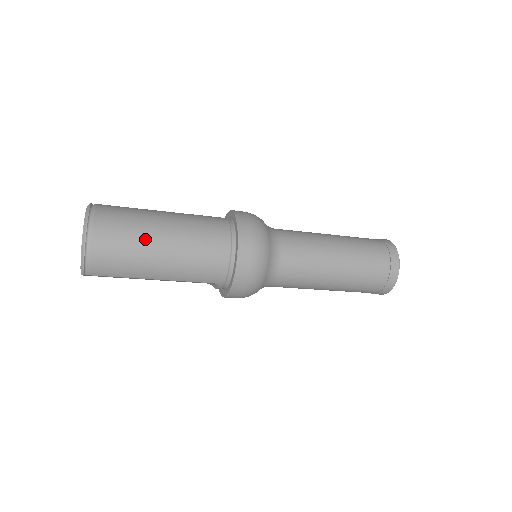
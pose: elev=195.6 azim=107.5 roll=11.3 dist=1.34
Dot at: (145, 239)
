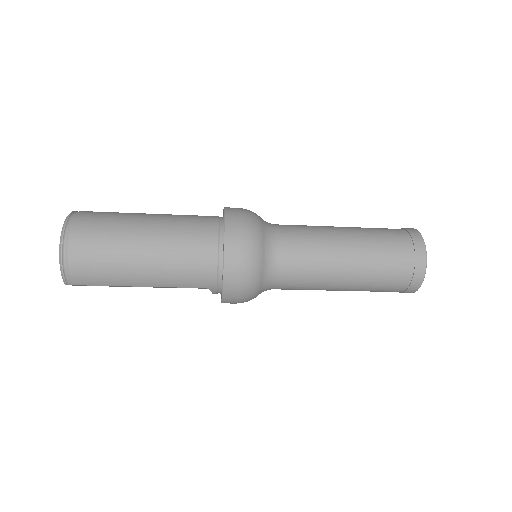
Dot at: (124, 244)
